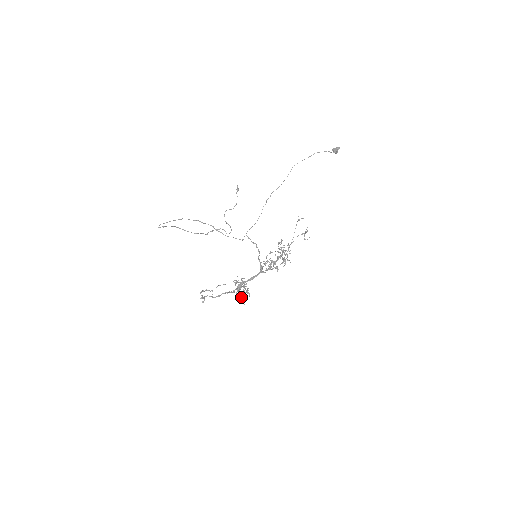
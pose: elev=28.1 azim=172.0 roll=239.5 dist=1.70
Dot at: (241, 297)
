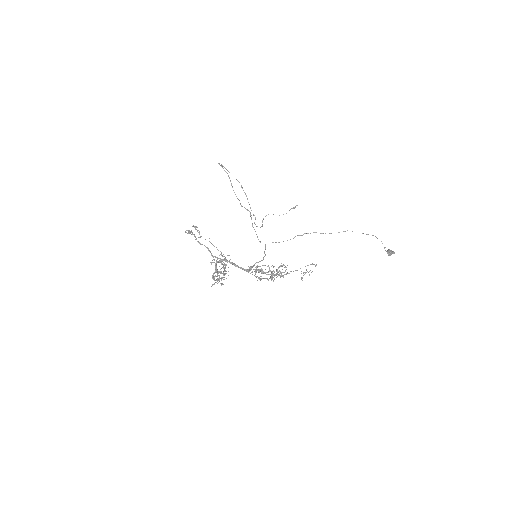
Dot at: occluded
